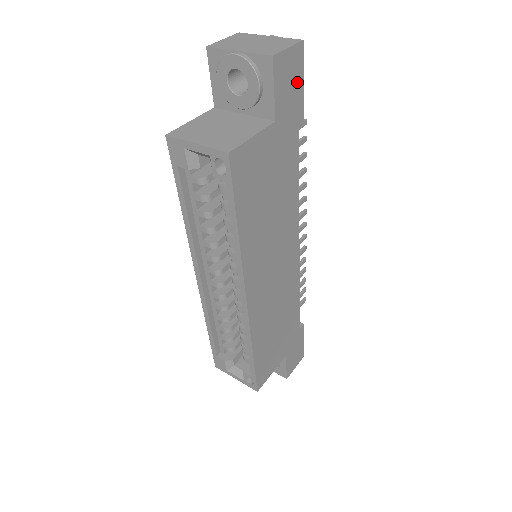
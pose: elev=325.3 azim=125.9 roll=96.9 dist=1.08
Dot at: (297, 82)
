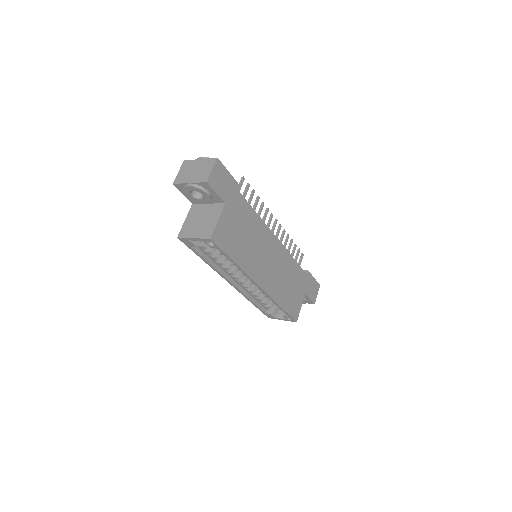
Dot at: (226, 176)
